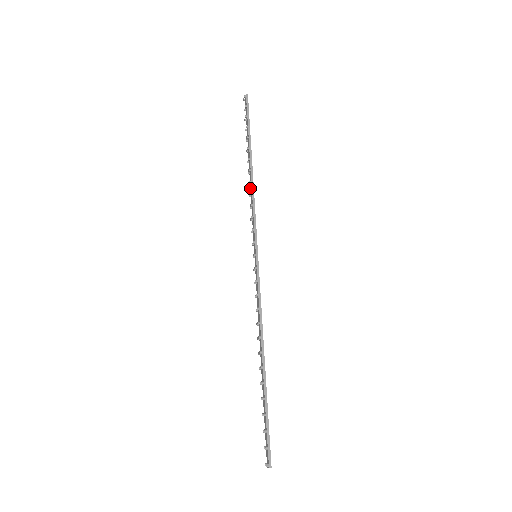
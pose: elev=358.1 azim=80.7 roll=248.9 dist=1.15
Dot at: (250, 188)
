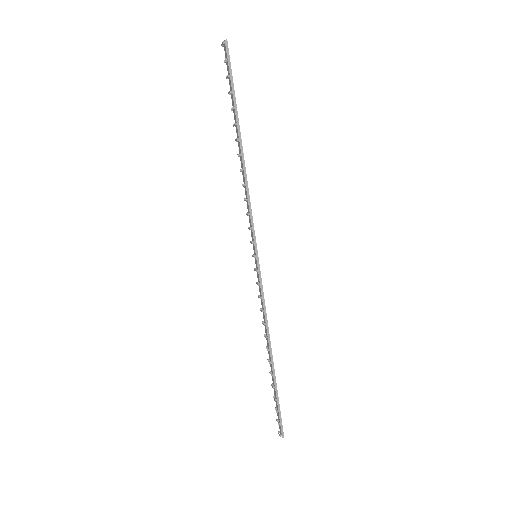
Dot at: (242, 174)
